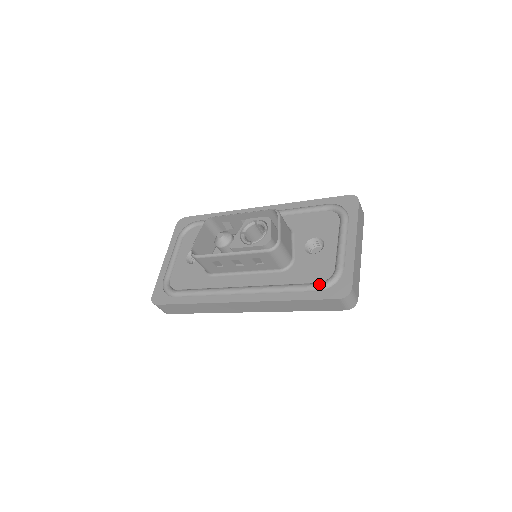
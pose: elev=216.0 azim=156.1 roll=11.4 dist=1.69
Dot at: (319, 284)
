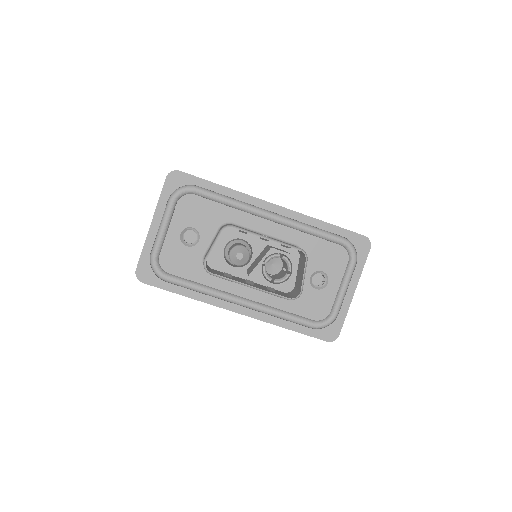
Dot at: (315, 324)
